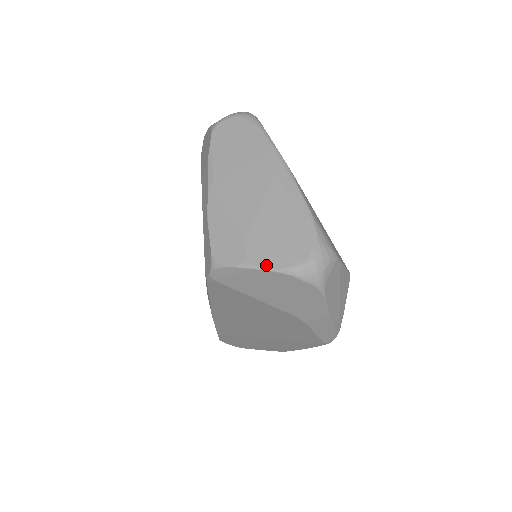
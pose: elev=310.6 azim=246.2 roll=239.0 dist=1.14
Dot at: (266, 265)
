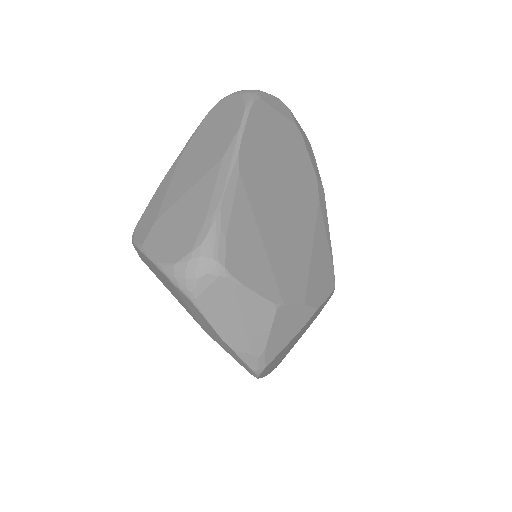
Dot at: (151, 253)
